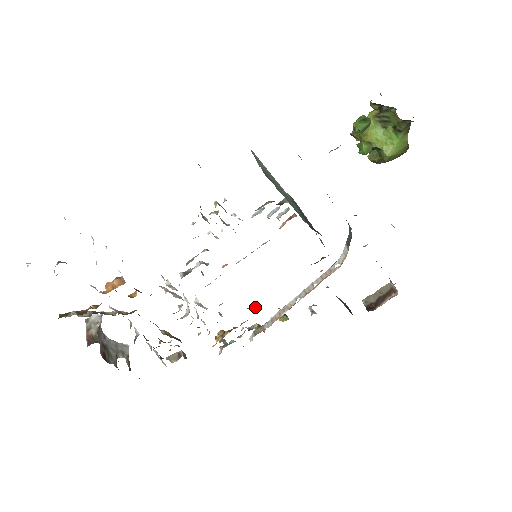
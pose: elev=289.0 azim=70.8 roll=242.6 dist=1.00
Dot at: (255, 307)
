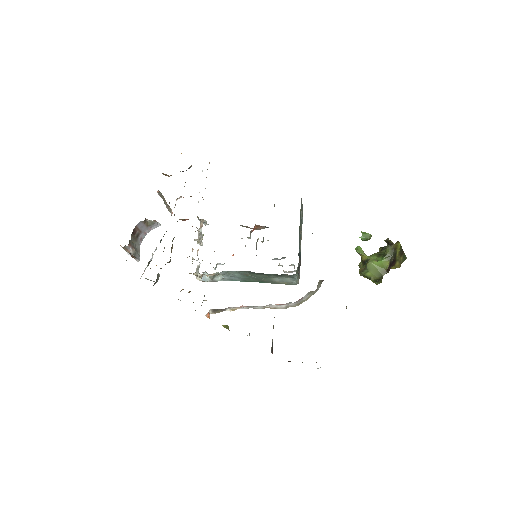
Dot at: occluded
